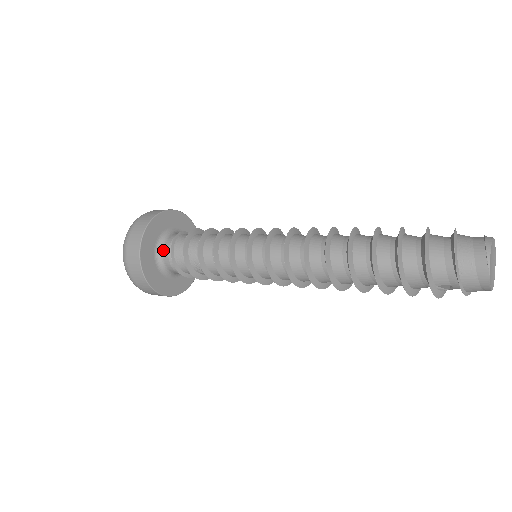
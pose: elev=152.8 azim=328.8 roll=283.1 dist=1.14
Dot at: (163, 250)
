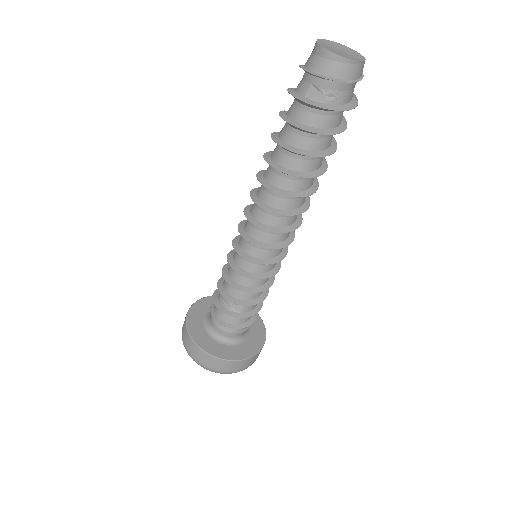
Dot at: occluded
